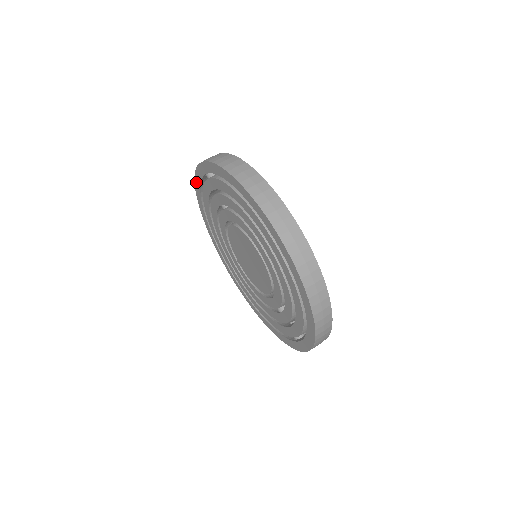
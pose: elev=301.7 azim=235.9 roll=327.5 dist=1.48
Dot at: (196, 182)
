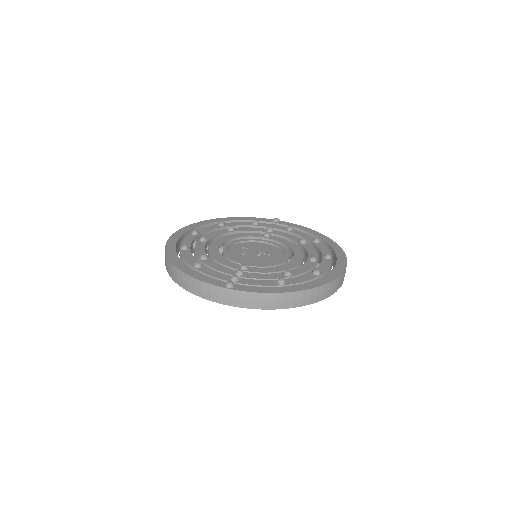
Dot at: (198, 294)
